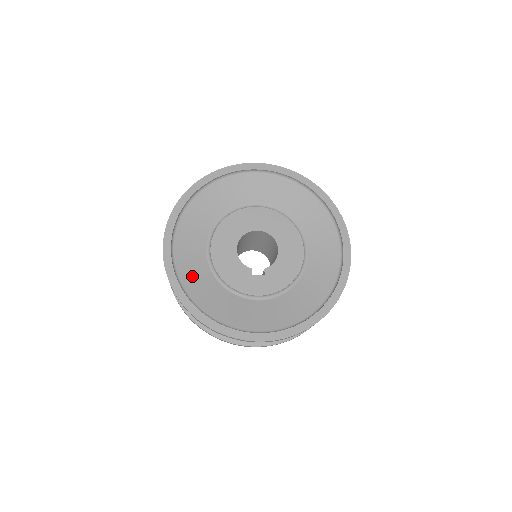
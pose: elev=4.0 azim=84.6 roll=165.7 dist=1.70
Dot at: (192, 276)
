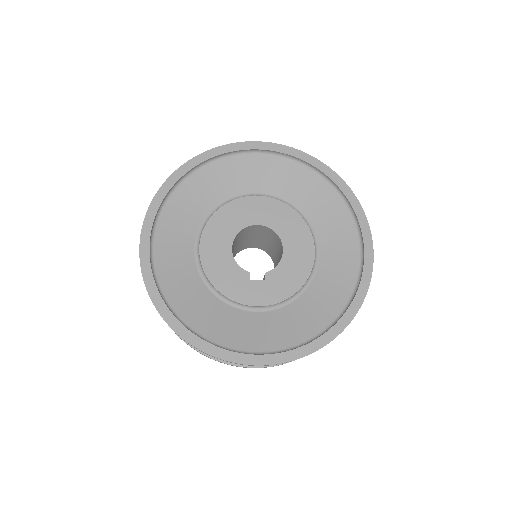
Dot at: (175, 281)
